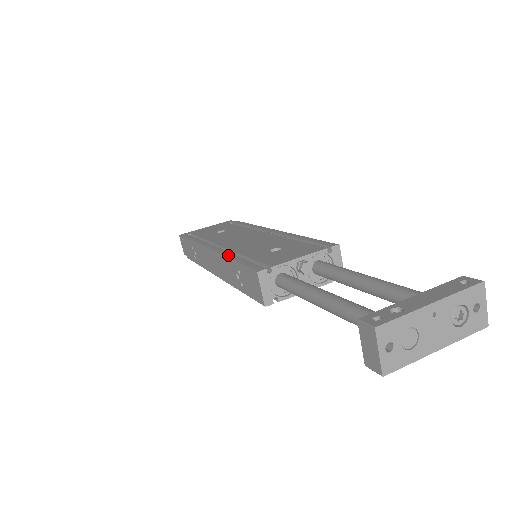
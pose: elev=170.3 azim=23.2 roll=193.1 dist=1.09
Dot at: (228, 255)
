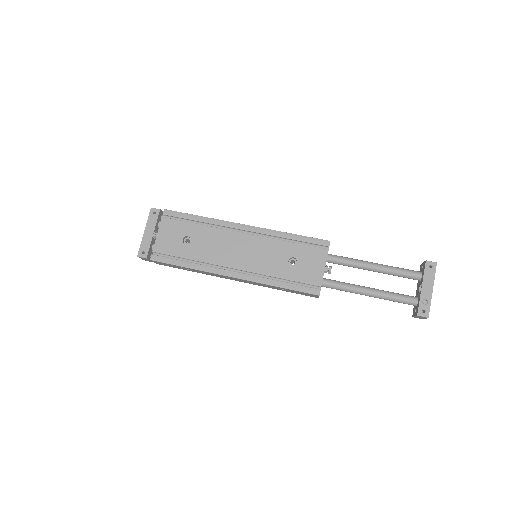
Dot at: (265, 282)
